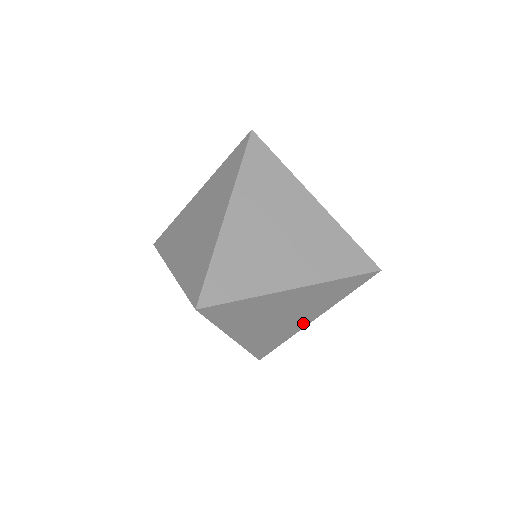
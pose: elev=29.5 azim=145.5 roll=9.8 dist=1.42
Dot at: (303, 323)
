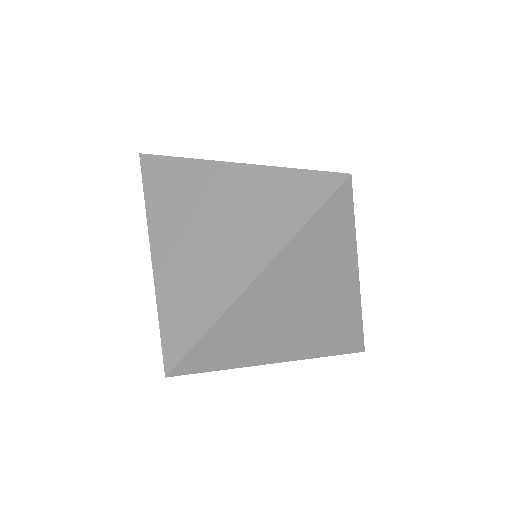
Dot at: (237, 280)
